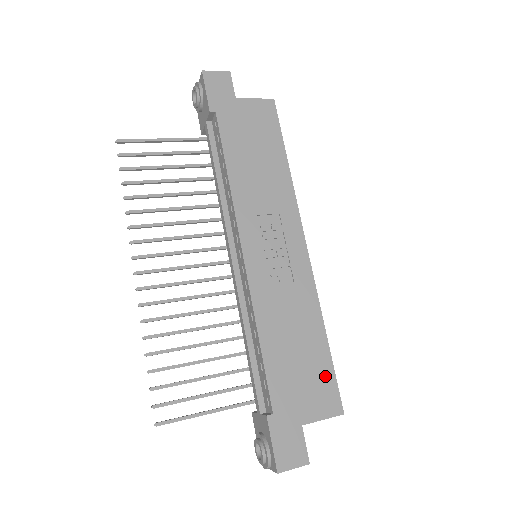
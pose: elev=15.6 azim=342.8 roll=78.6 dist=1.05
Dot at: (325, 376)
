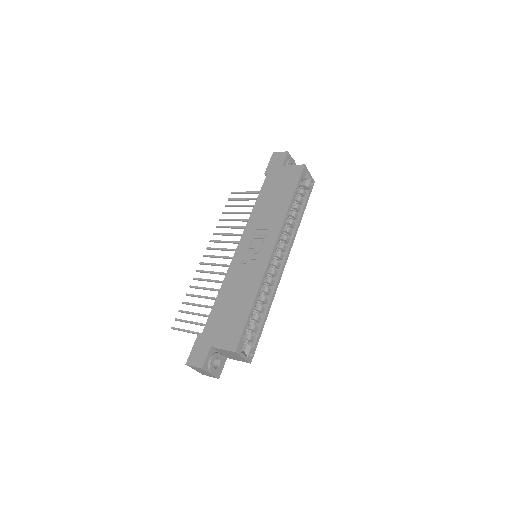
Dot at: (238, 326)
